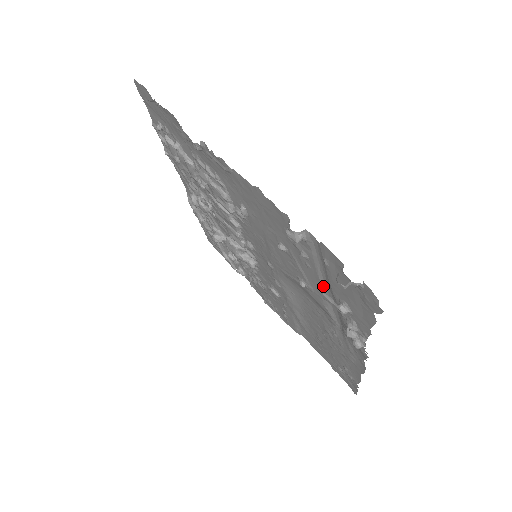
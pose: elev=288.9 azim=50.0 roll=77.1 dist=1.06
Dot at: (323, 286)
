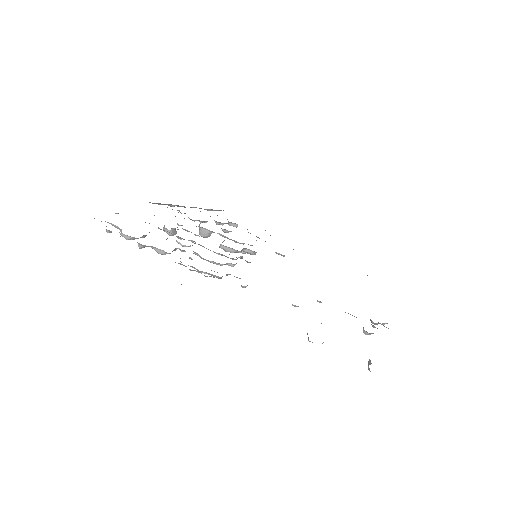
Dot at: occluded
